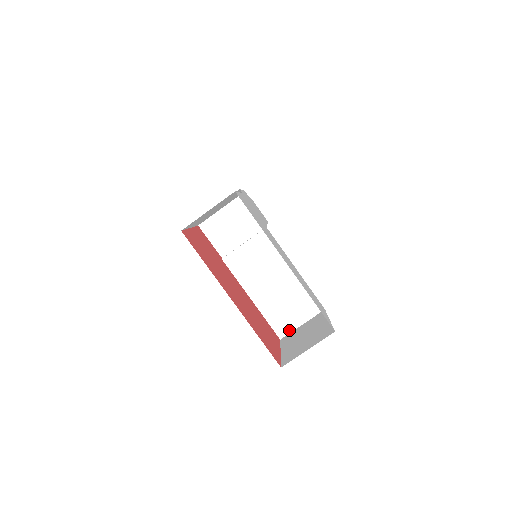
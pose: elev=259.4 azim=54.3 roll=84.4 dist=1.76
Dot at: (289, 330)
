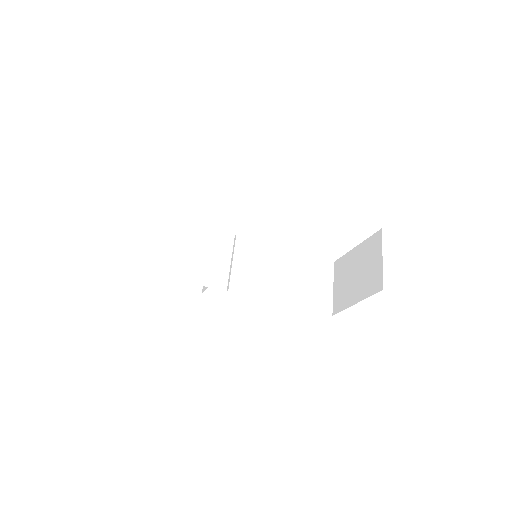
Dot at: (330, 302)
